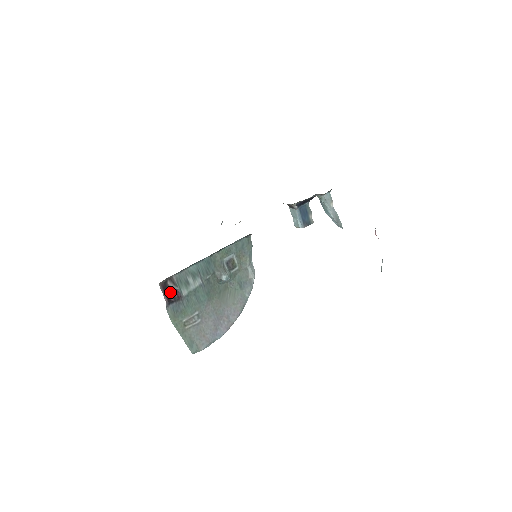
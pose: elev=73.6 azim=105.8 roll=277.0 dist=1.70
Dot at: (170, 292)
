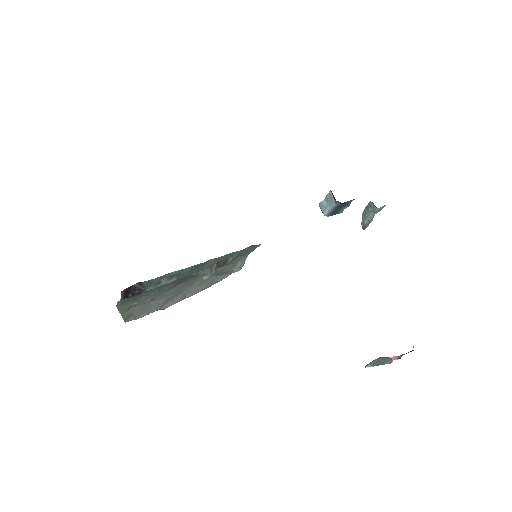
Dot at: (131, 290)
